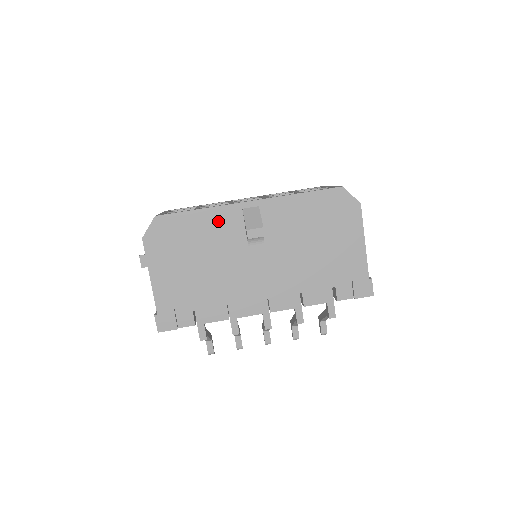
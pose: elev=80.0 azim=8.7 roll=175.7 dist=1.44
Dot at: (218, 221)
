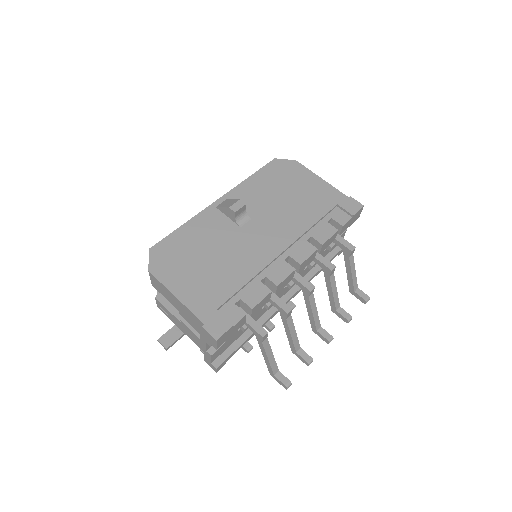
Dot at: (203, 225)
